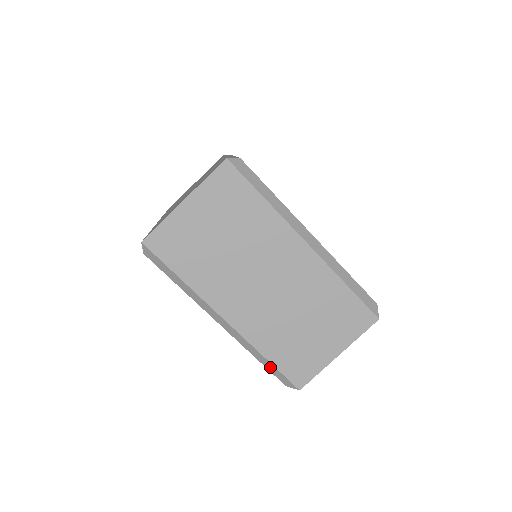
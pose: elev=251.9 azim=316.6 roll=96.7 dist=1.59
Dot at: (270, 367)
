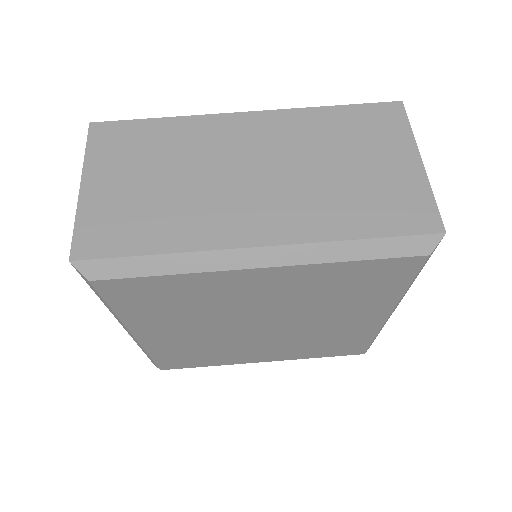
Dot at: (379, 249)
